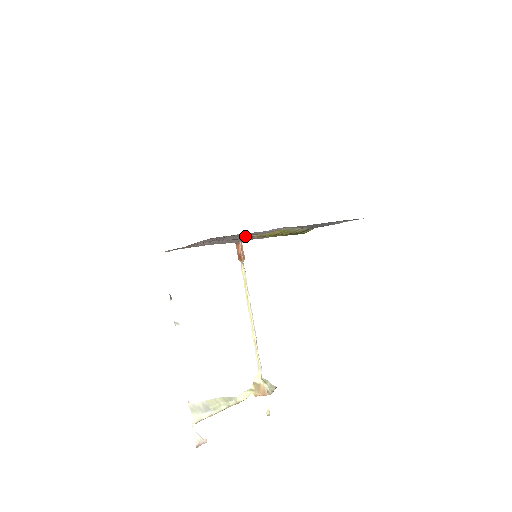
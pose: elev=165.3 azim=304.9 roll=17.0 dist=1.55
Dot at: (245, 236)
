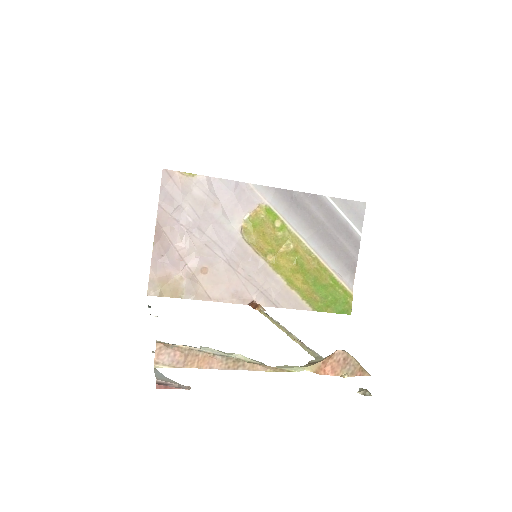
Dot at: (230, 231)
